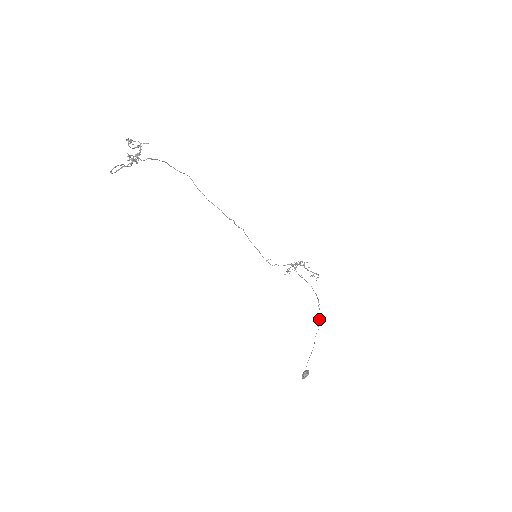
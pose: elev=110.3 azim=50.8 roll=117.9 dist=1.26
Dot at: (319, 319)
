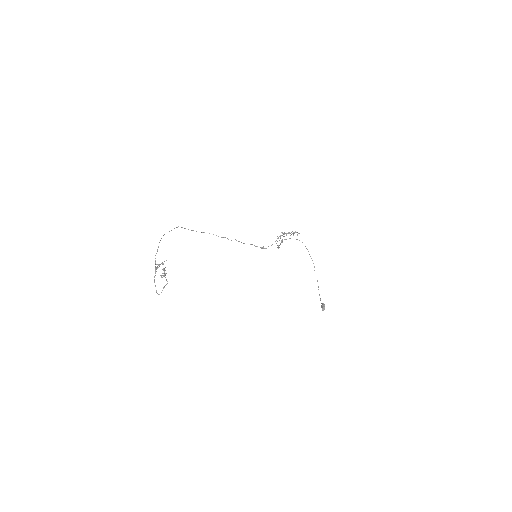
Dot at: occluded
